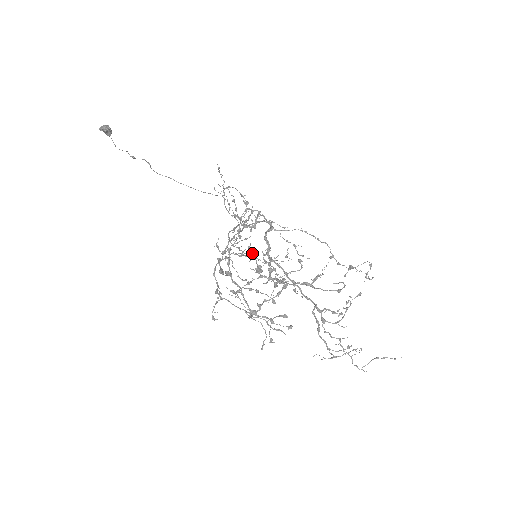
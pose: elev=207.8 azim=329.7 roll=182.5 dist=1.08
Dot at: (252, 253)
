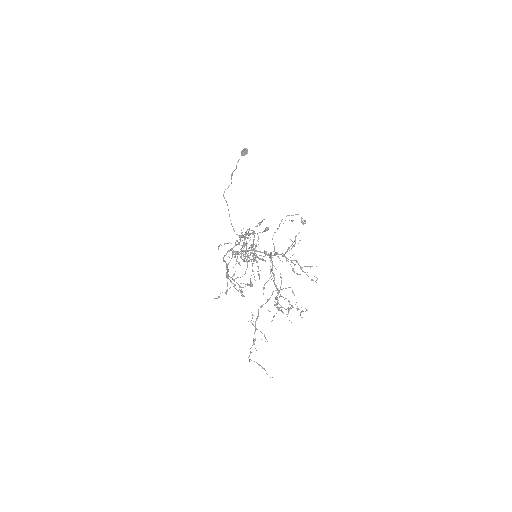
Dot at: occluded
